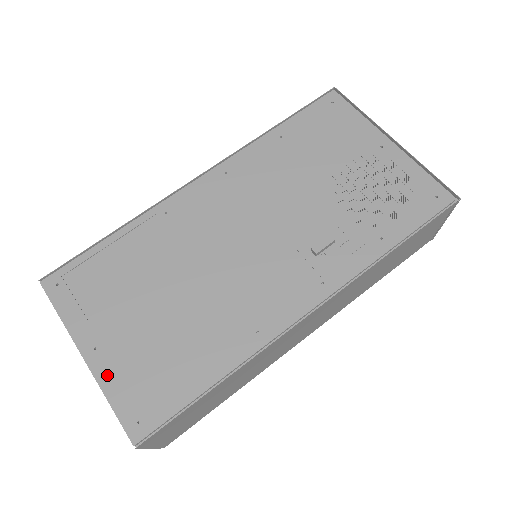
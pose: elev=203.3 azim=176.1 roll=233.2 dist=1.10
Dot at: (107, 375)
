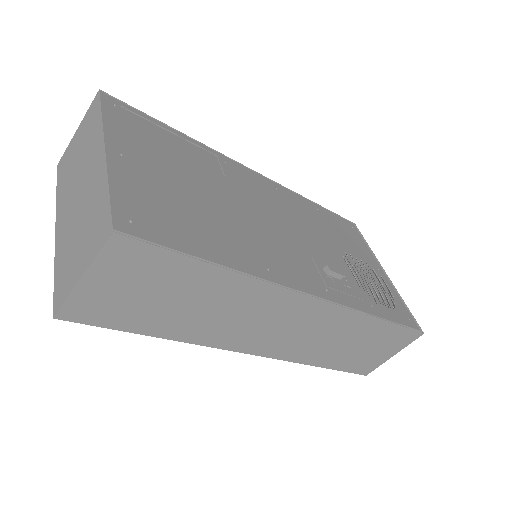
Dot at: (121, 174)
